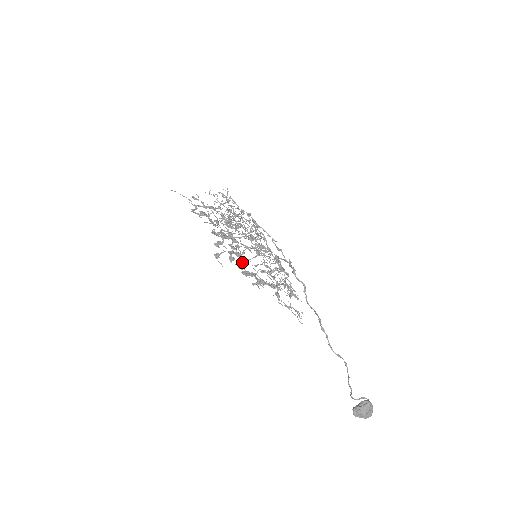
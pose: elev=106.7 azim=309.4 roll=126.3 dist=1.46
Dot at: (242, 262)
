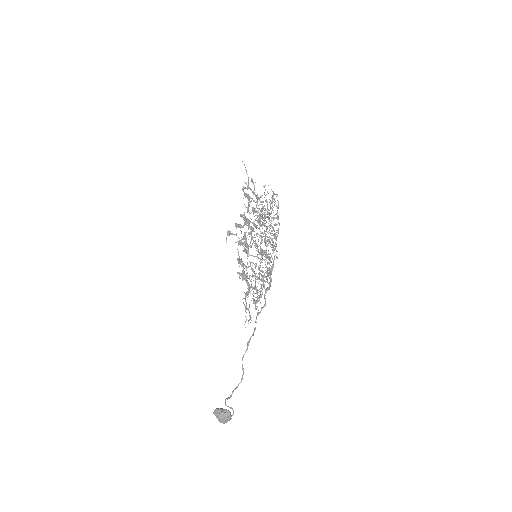
Dot at: occluded
